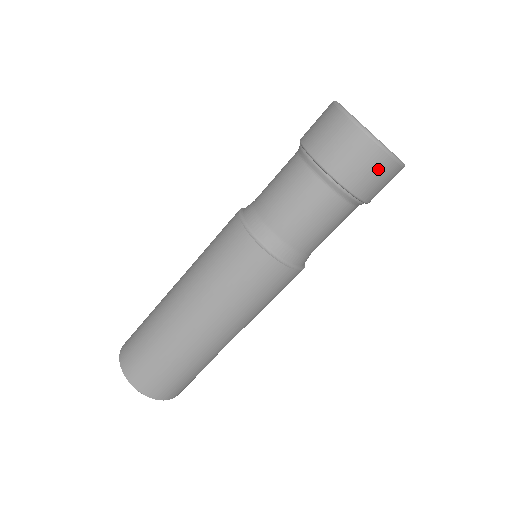
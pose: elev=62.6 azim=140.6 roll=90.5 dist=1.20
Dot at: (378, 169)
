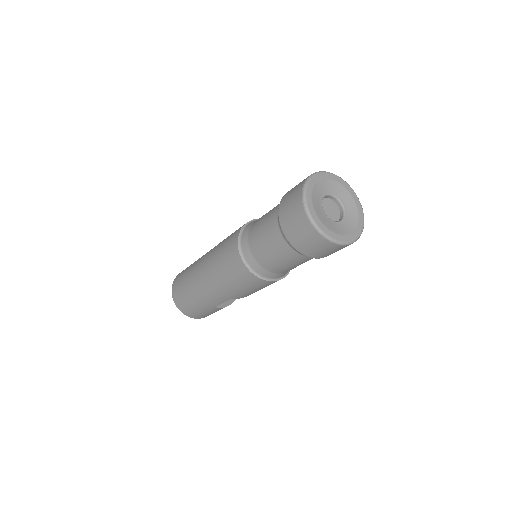
Dot at: (307, 234)
